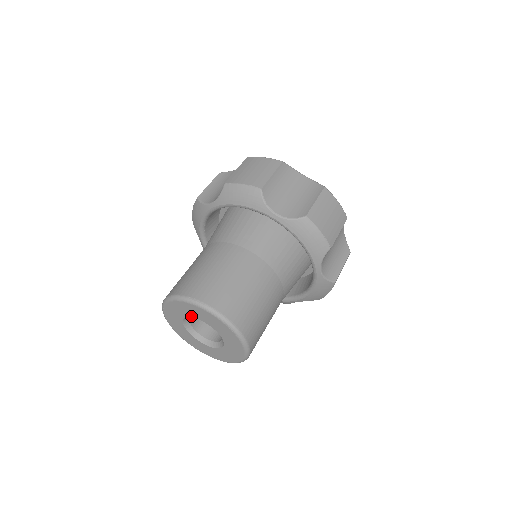
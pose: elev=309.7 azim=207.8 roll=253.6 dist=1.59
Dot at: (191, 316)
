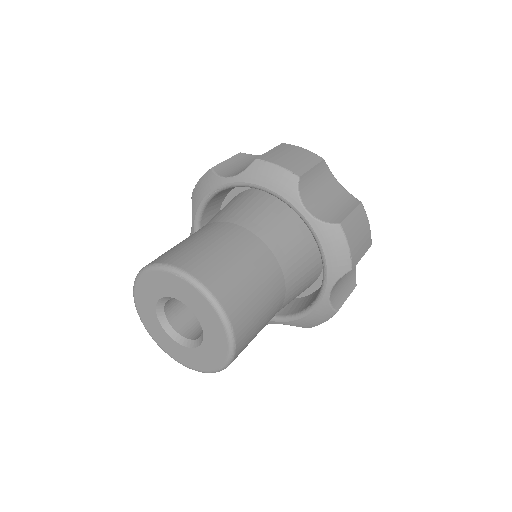
Dot at: (155, 301)
